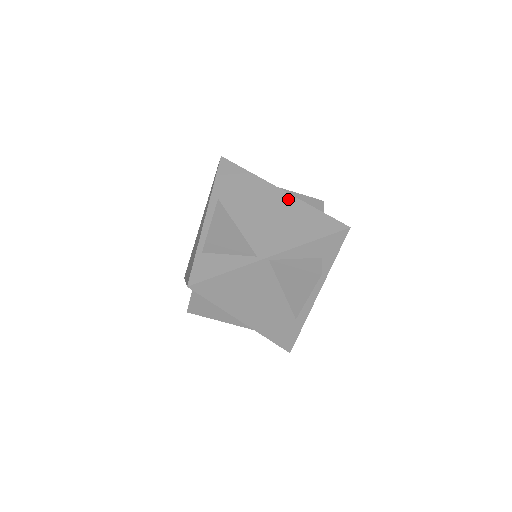
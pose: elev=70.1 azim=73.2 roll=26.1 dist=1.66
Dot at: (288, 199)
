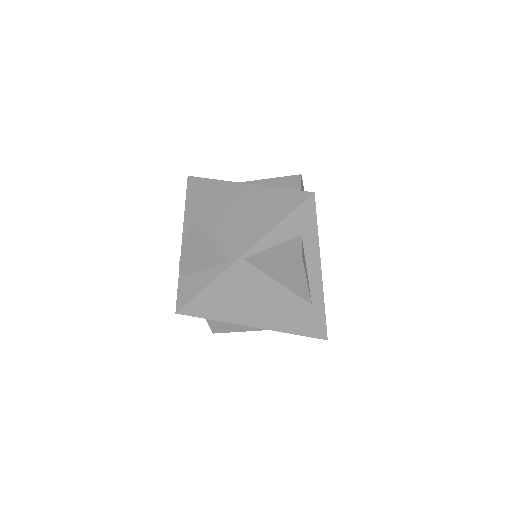
Dot at: (251, 190)
